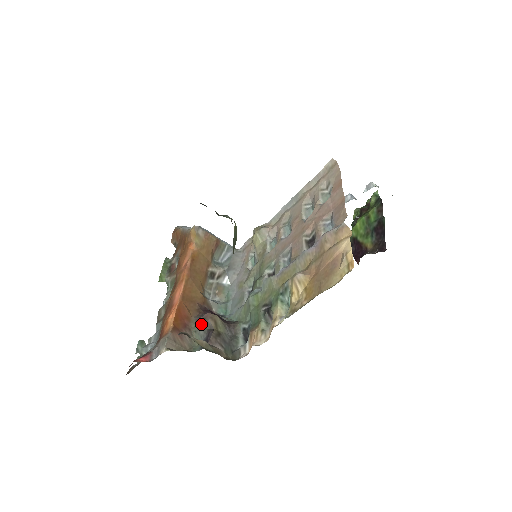
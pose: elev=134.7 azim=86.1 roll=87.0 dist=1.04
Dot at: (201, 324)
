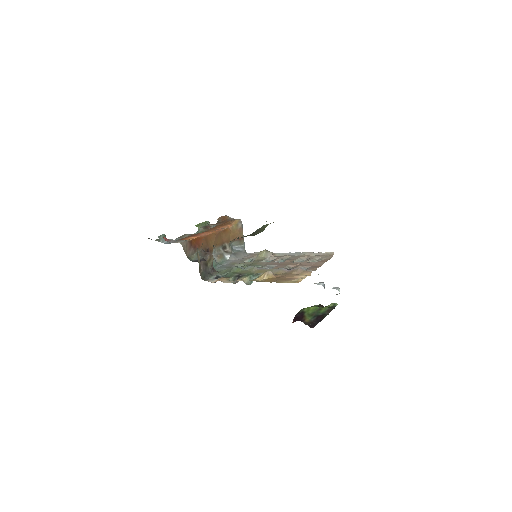
Dot at: (203, 254)
